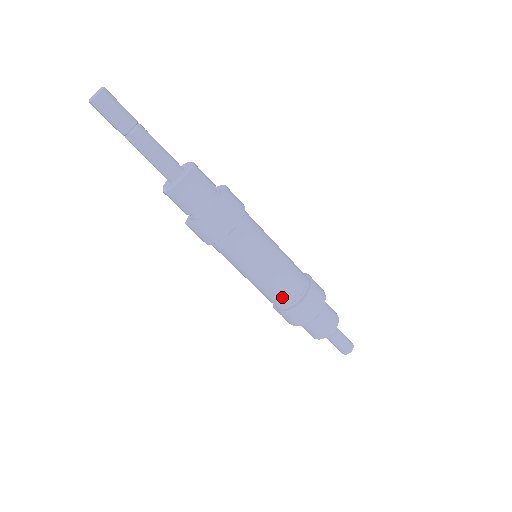
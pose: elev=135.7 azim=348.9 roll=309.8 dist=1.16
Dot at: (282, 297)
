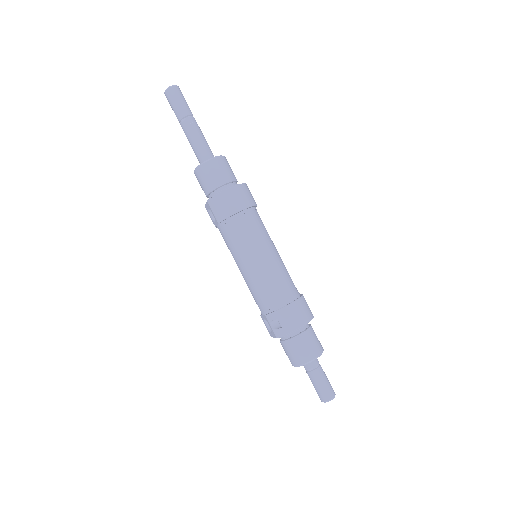
Dot at: (283, 289)
